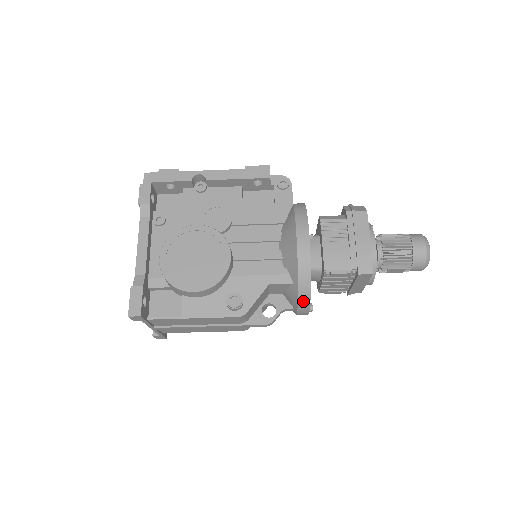
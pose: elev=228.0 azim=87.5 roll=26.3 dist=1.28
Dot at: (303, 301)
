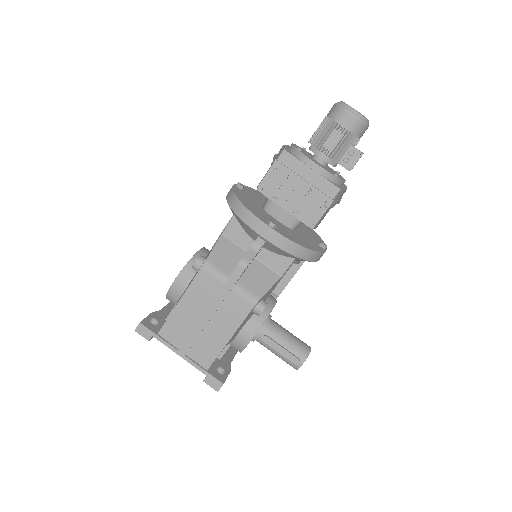
Dot at: (245, 217)
